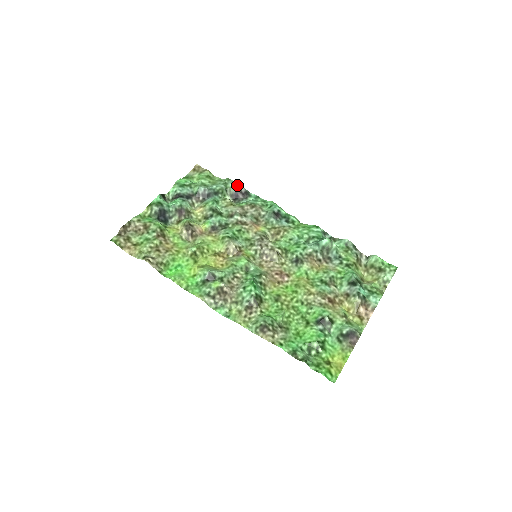
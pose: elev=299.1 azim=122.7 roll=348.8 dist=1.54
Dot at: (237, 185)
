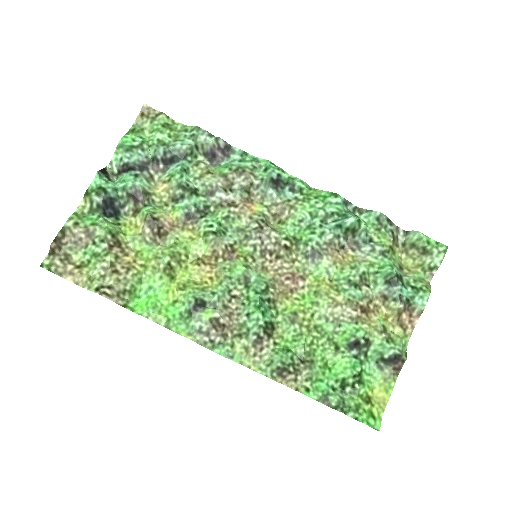
Dot at: (212, 136)
